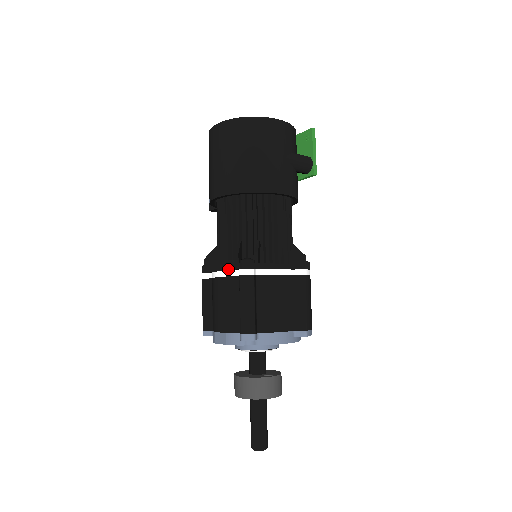
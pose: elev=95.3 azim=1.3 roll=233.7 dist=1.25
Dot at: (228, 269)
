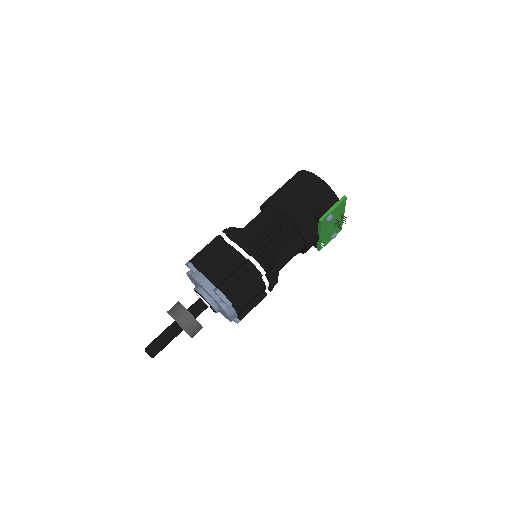
Dot at: occluded
